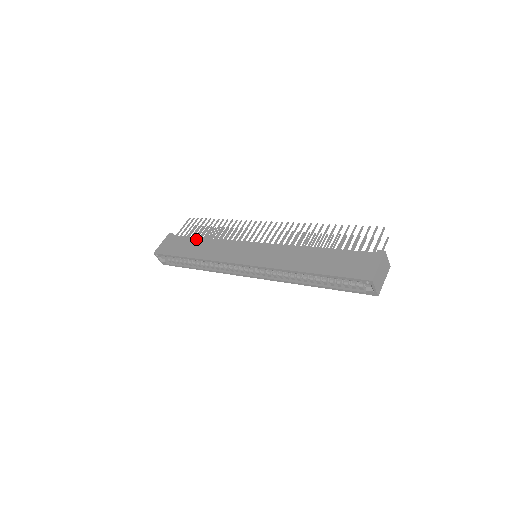
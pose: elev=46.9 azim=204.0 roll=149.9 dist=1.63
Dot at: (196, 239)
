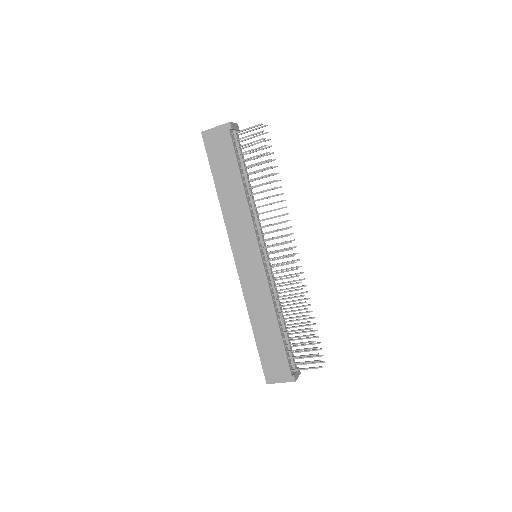
Dot at: (237, 175)
